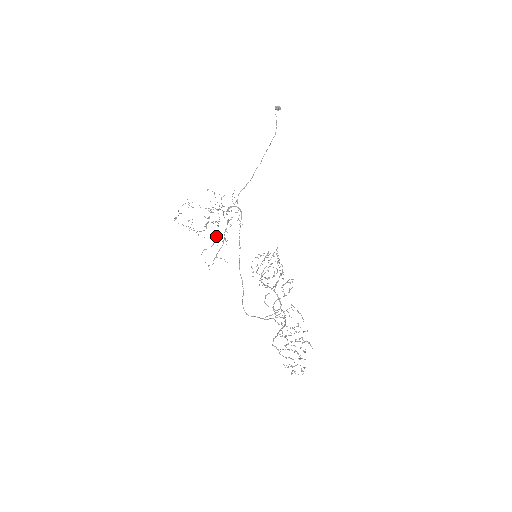
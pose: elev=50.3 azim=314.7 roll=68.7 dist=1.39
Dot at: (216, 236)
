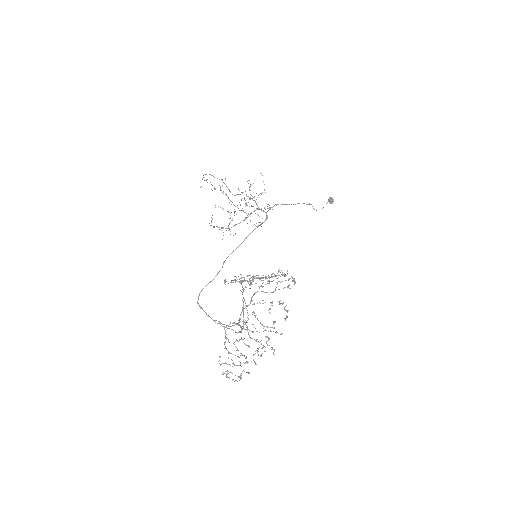
Dot at: (235, 211)
